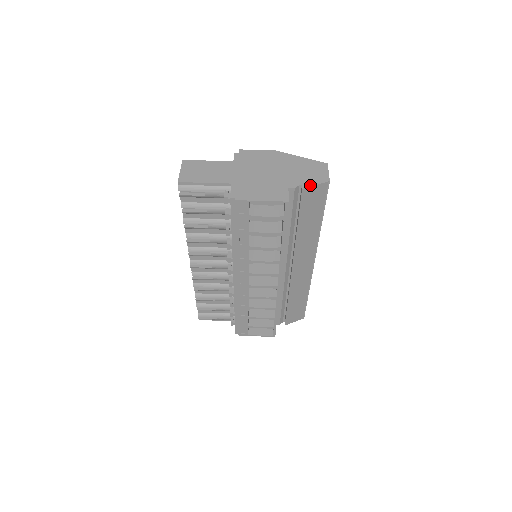
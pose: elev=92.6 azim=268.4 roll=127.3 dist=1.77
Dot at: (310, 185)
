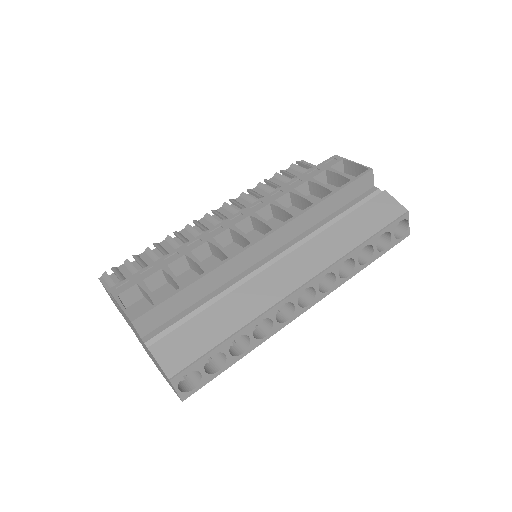
Dot at: (392, 198)
